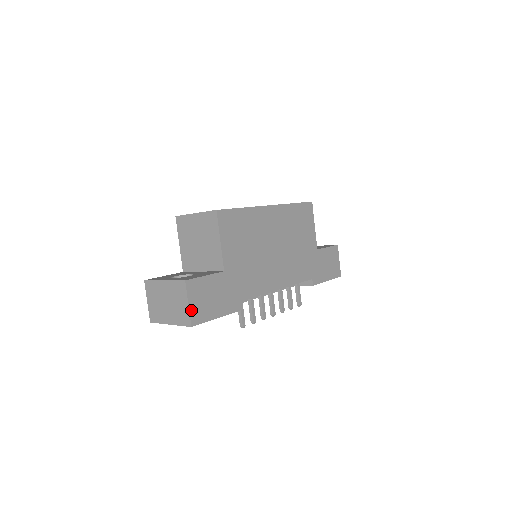
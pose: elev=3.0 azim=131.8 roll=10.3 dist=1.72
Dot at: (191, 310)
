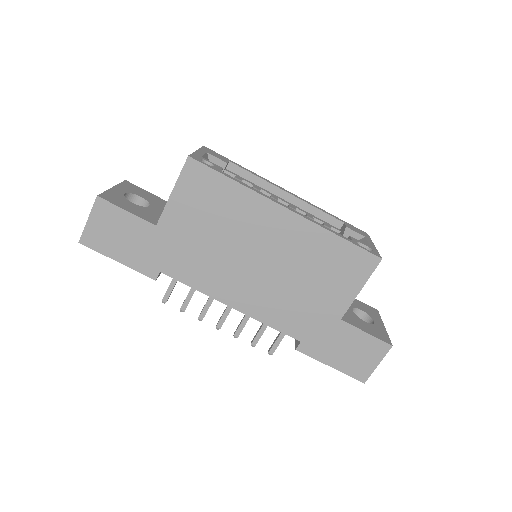
Dot at: (88, 228)
